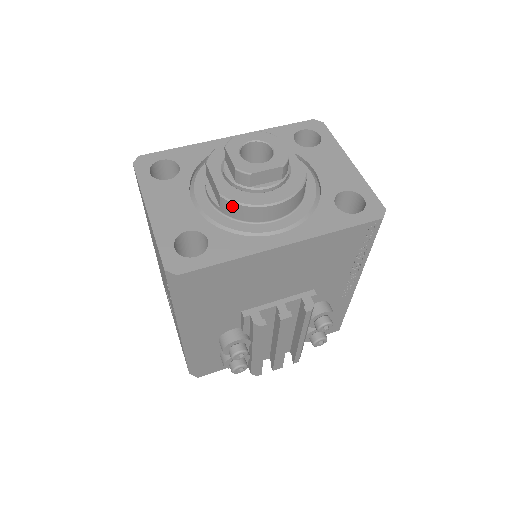
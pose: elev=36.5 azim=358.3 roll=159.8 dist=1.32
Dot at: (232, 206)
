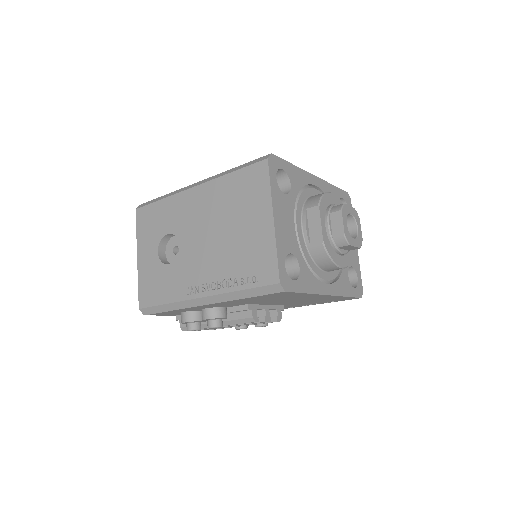
Dot at: (323, 254)
